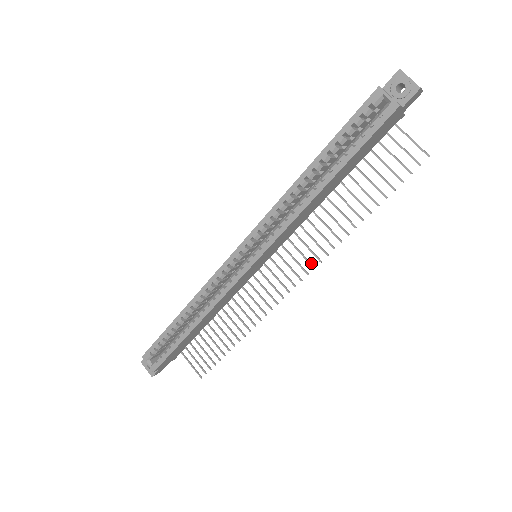
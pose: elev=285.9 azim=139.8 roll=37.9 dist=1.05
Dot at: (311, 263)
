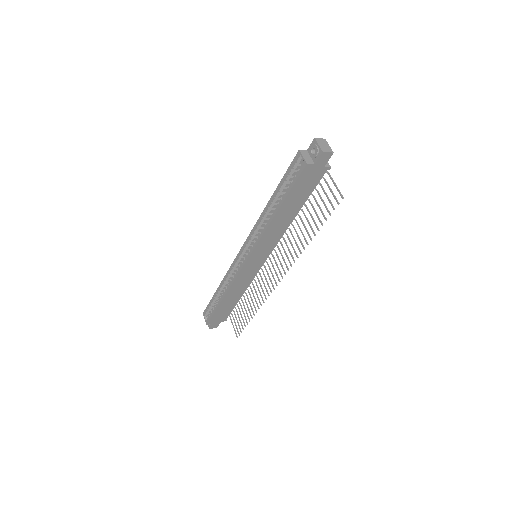
Dot at: (287, 266)
